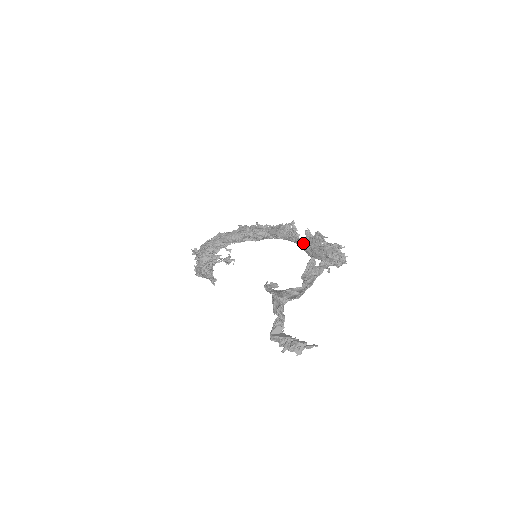
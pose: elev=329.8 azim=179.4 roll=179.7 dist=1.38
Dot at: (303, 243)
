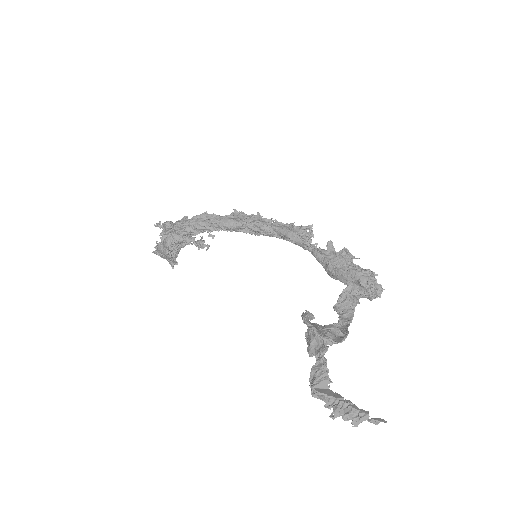
Dot at: (323, 256)
